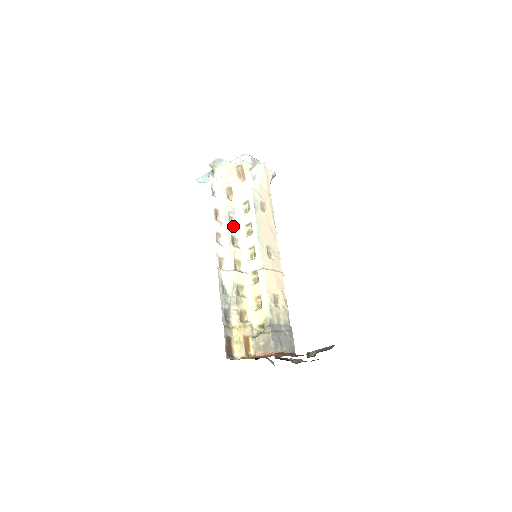
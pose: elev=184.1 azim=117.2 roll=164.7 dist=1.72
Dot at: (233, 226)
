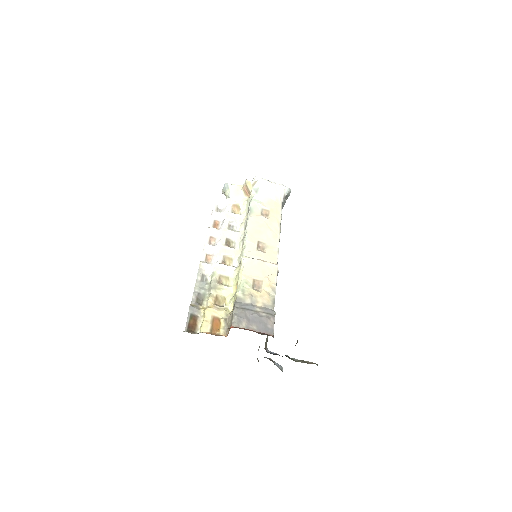
Dot at: (231, 232)
